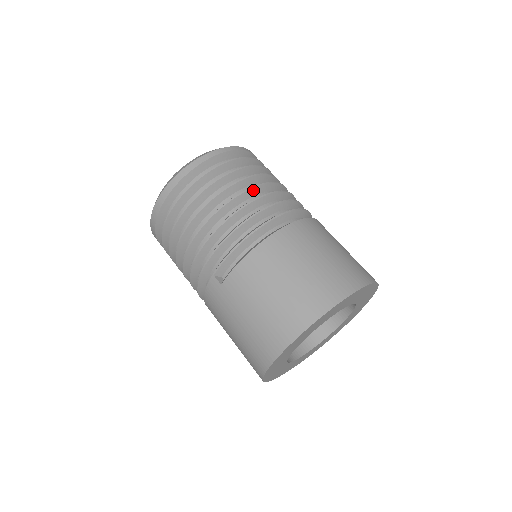
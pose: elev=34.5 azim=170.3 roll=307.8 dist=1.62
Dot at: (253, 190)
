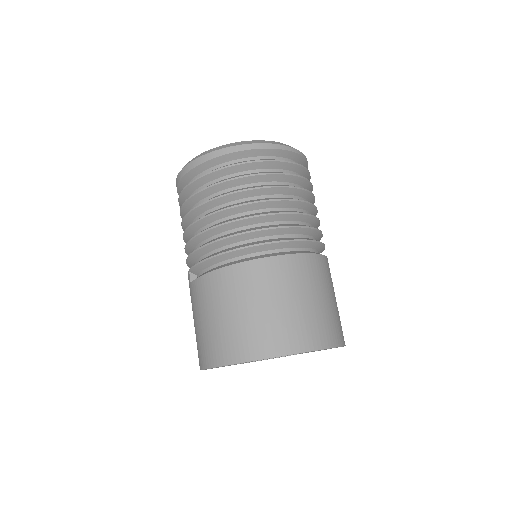
Dot at: (247, 206)
